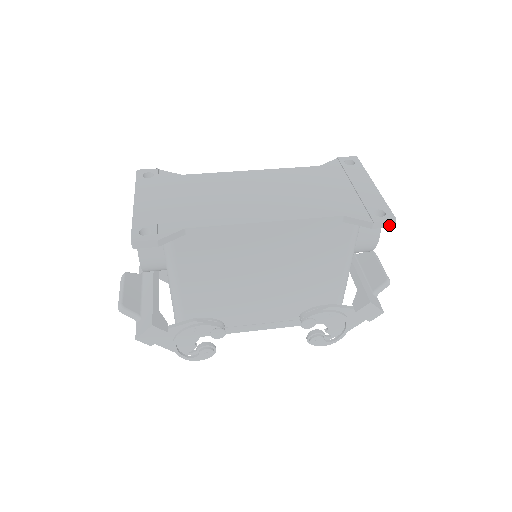
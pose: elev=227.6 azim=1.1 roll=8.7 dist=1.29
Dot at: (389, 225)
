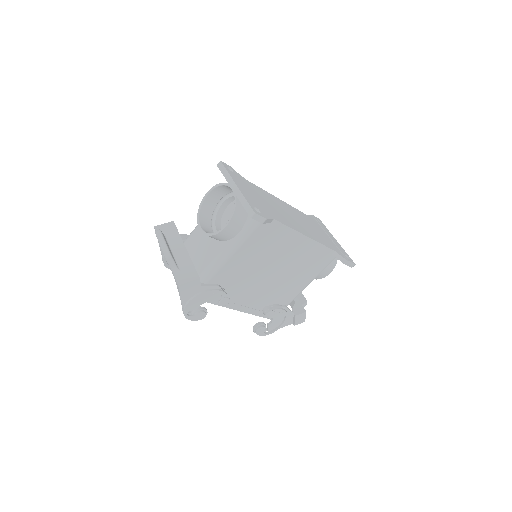
Dot at: (351, 266)
